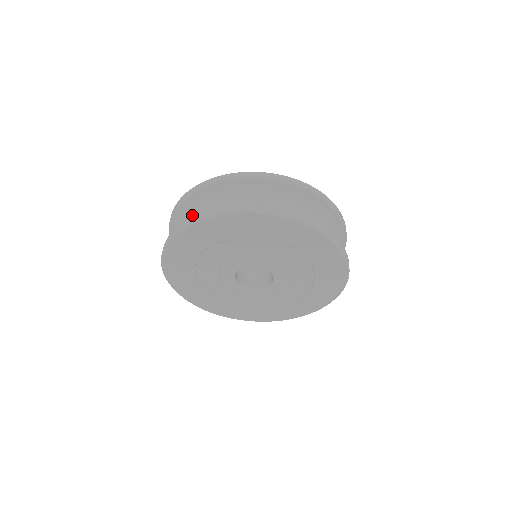
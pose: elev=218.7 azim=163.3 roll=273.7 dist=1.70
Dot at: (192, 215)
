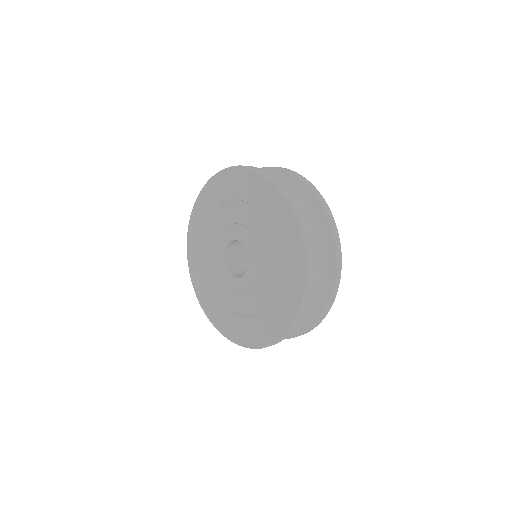
Dot at: occluded
